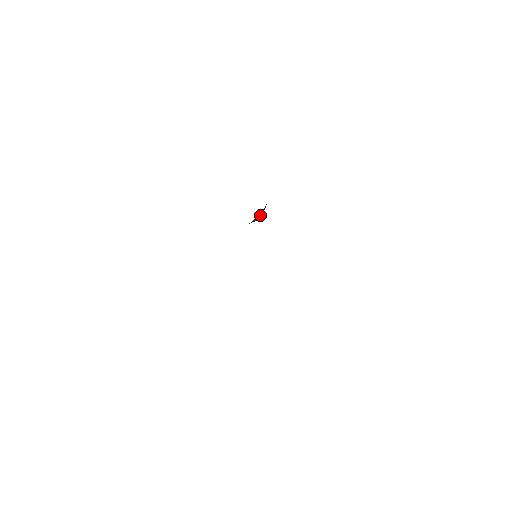
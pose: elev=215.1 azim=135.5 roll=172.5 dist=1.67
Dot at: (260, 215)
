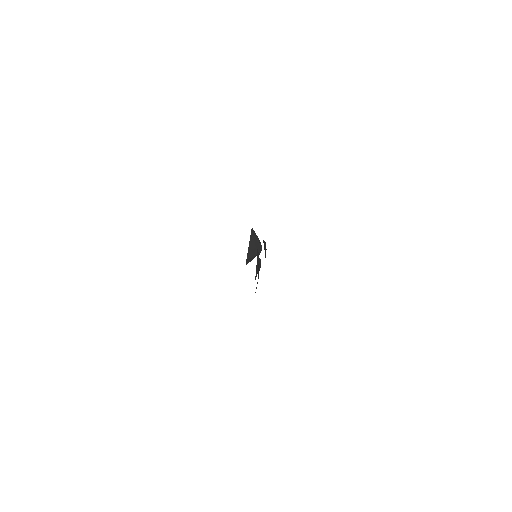
Dot at: (256, 243)
